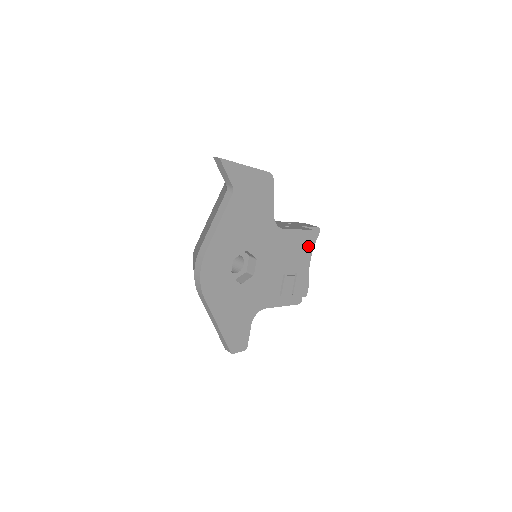
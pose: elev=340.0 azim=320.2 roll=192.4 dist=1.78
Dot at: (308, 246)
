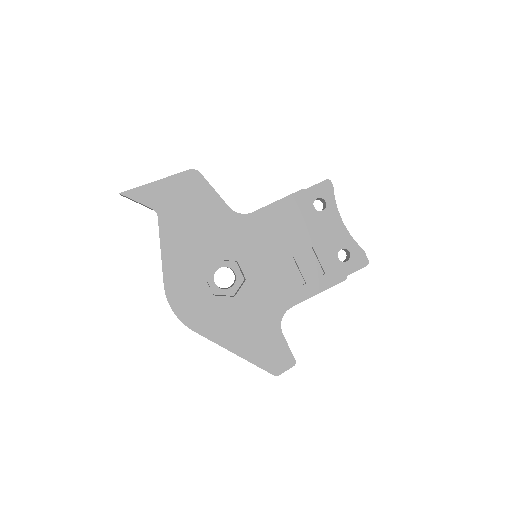
Dot at: (307, 210)
